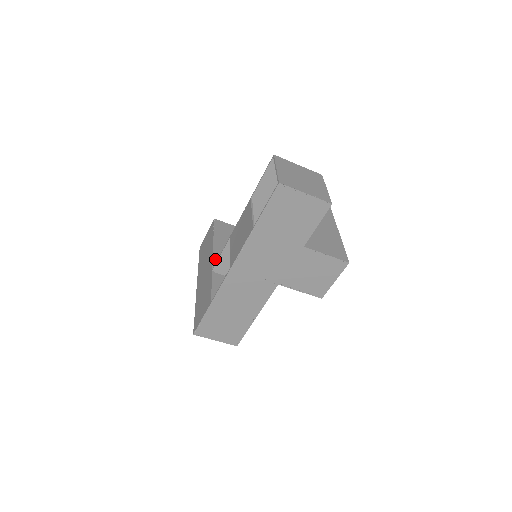
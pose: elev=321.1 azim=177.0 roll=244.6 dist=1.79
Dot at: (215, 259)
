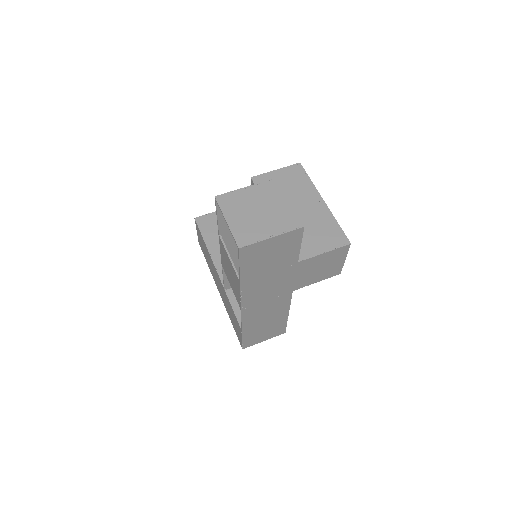
Dot at: (220, 273)
